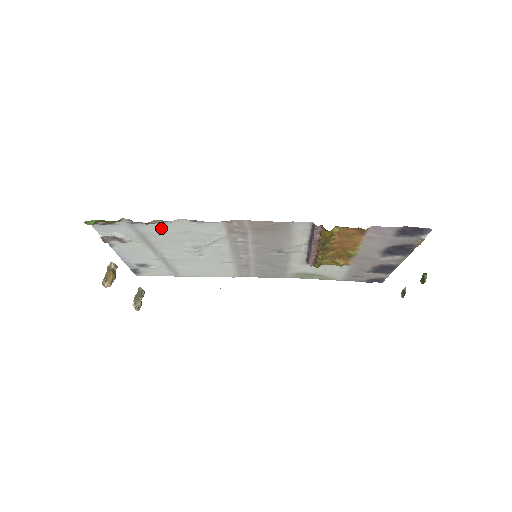
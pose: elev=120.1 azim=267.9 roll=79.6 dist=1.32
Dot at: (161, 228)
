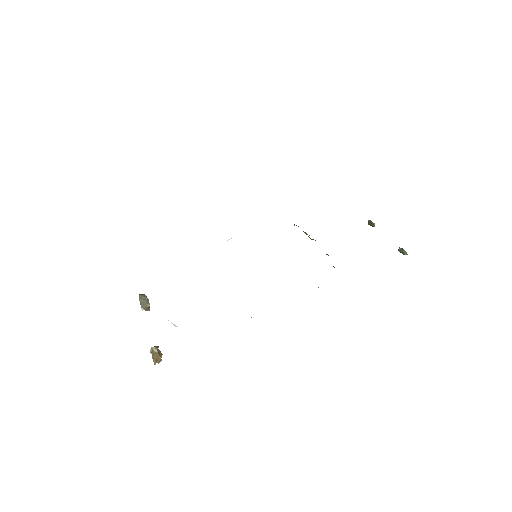
Dot at: occluded
